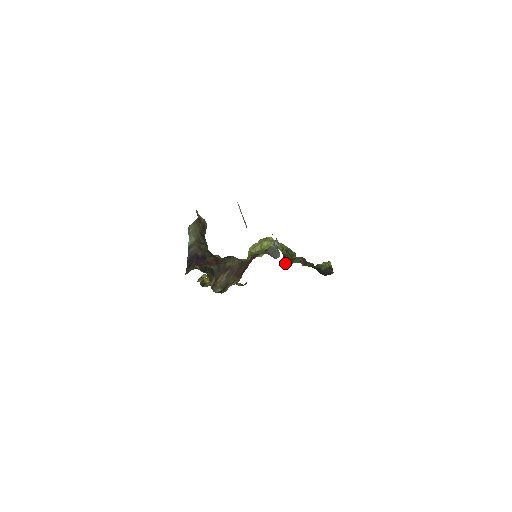
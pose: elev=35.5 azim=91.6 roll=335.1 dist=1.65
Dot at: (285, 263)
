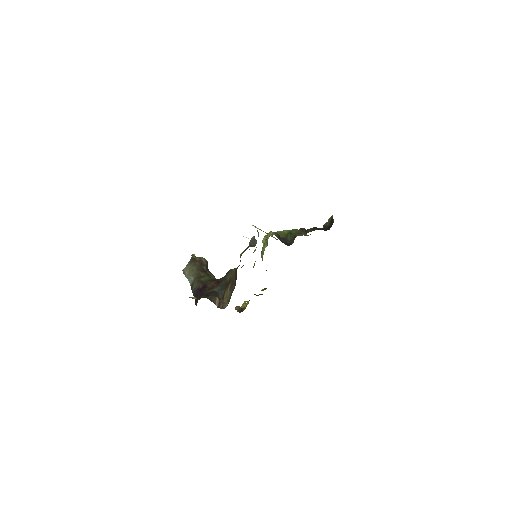
Dot at: (288, 244)
